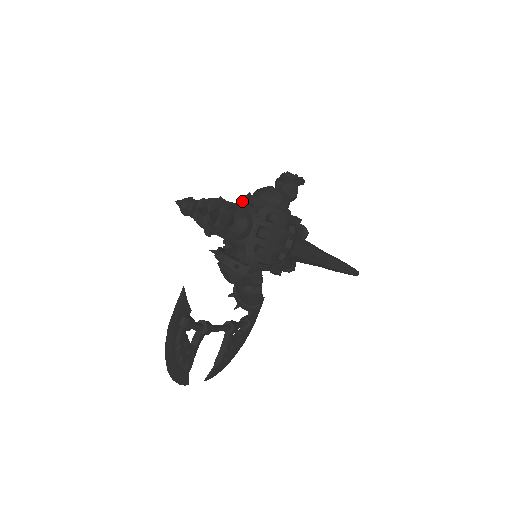
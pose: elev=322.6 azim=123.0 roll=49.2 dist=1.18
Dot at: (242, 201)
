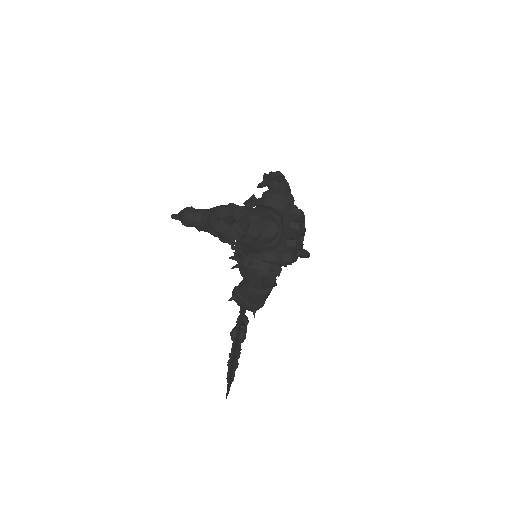
Dot at: (245, 204)
